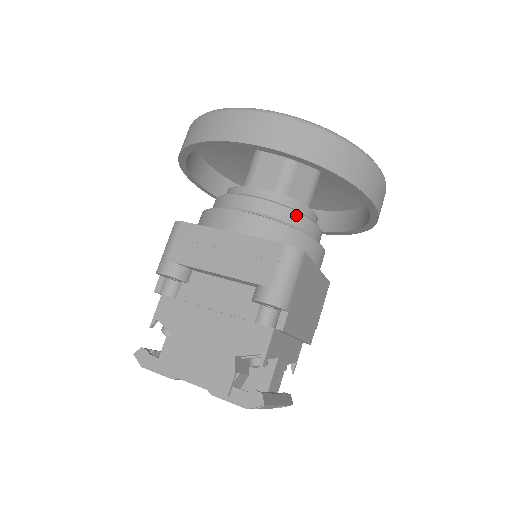
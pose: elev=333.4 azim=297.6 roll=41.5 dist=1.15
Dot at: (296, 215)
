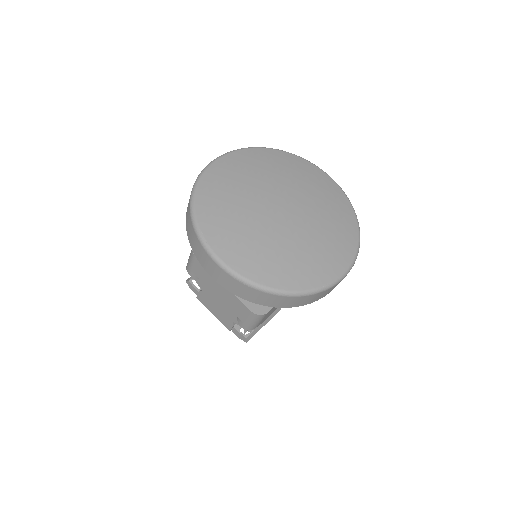
Dot at: occluded
